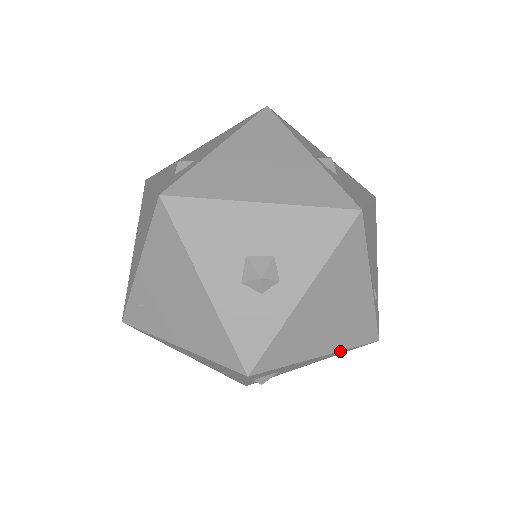
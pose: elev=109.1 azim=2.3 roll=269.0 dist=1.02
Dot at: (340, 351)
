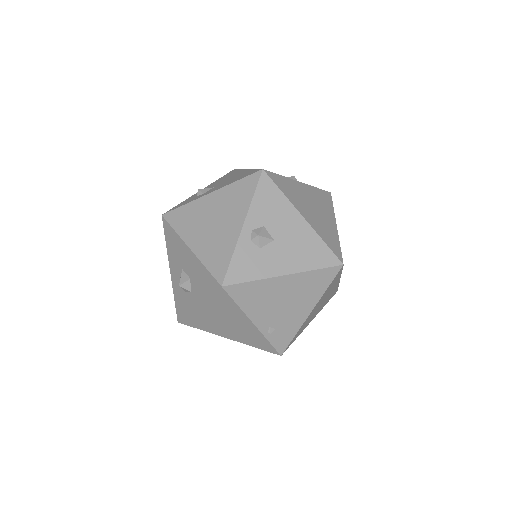
Dot at: (247, 344)
